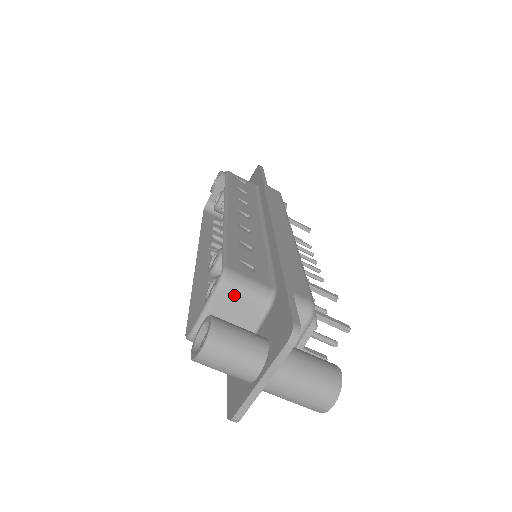
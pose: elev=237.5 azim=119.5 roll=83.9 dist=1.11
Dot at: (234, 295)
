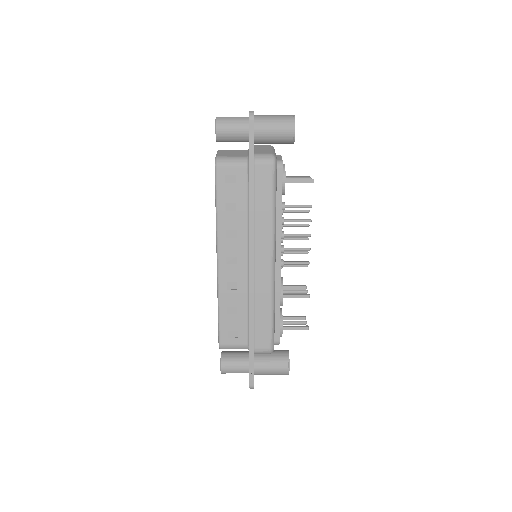
Dot at: occluded
